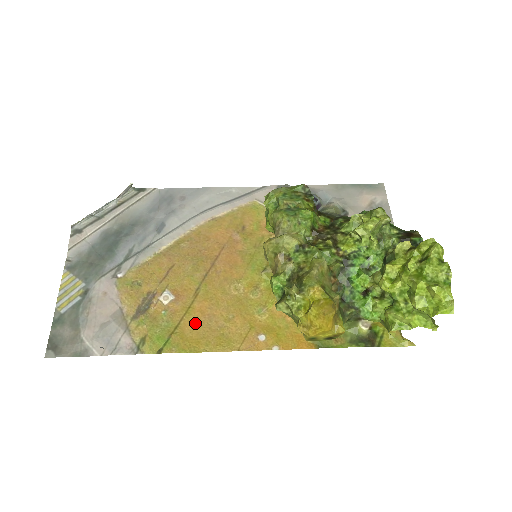
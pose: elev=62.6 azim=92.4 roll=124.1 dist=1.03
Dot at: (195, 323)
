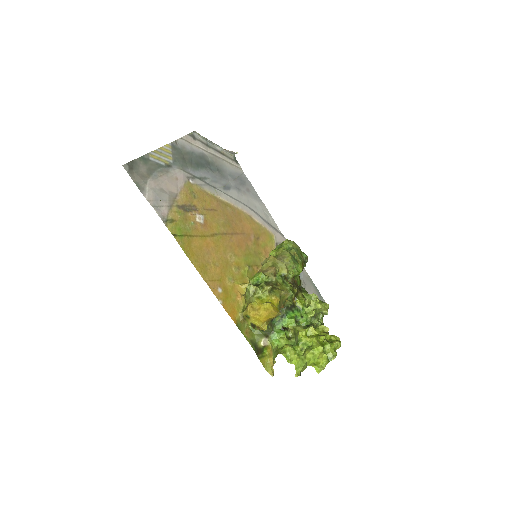
Dot at: (200, 245)
